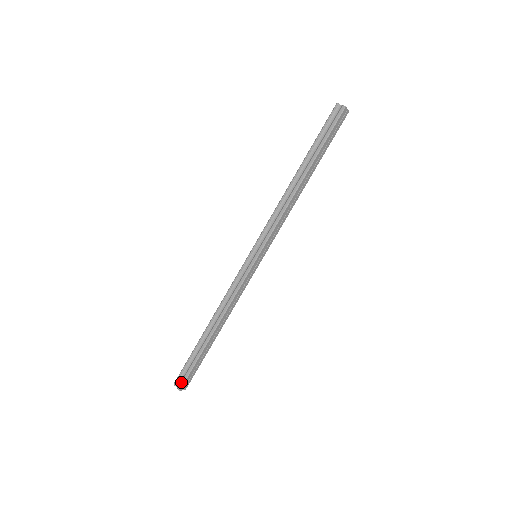
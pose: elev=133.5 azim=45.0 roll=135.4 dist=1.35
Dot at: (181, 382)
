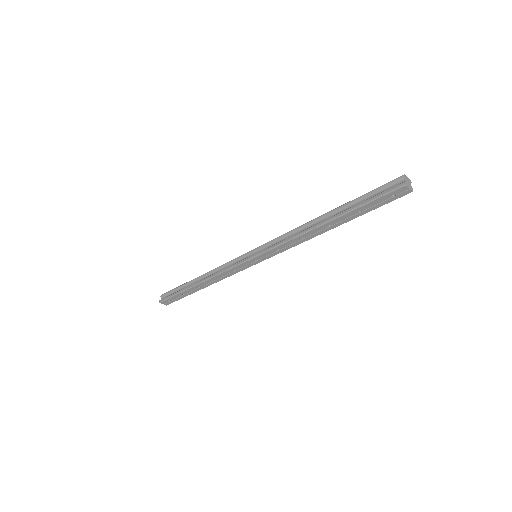
Dot at: (163, 298)
